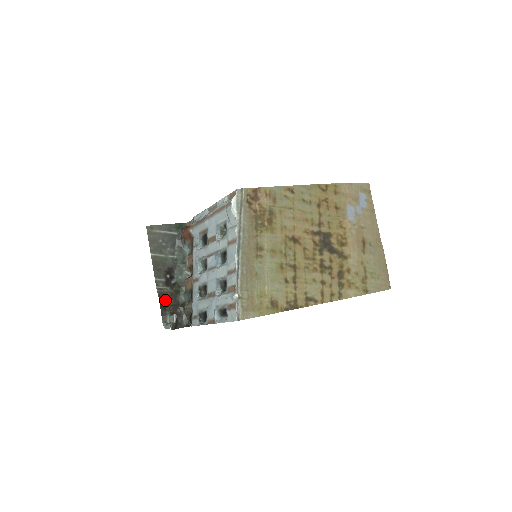
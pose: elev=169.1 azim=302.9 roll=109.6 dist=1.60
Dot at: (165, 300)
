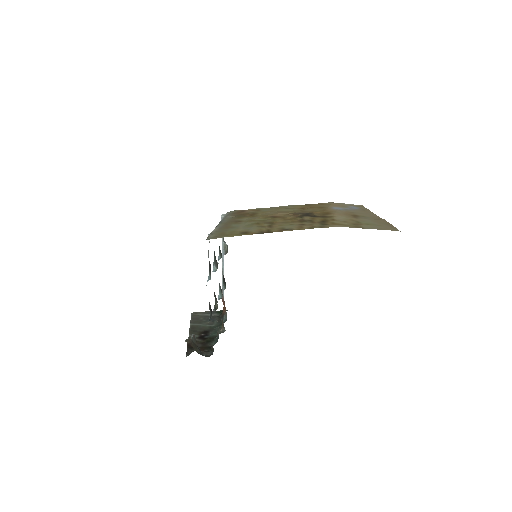
Dot at: occluded
